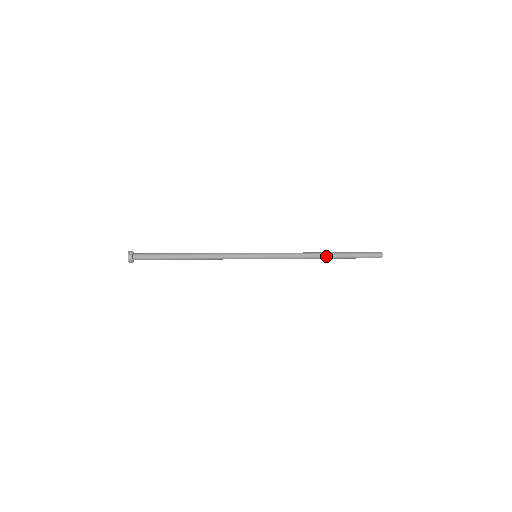
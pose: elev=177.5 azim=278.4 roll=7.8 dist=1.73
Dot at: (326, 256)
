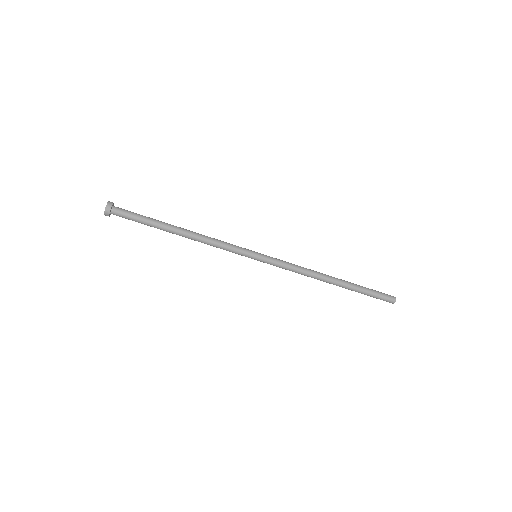
Dot at: (335, 278)
